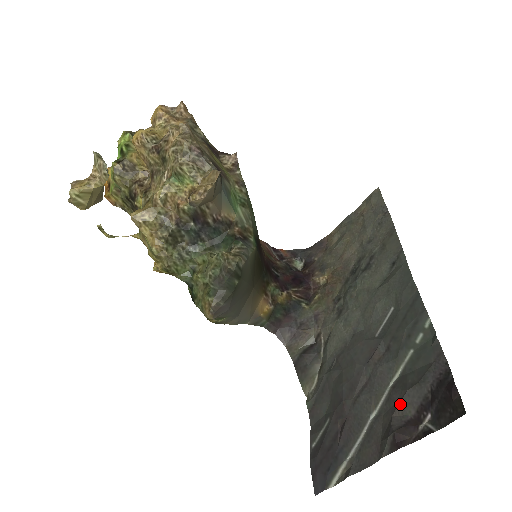
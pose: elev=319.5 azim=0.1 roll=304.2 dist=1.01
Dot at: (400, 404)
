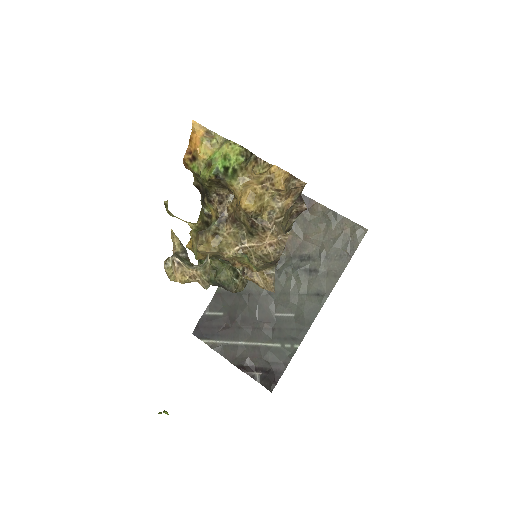
Dot at: (255, 359)
